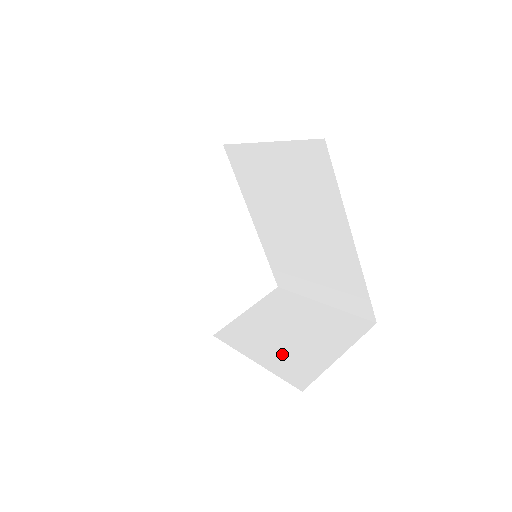
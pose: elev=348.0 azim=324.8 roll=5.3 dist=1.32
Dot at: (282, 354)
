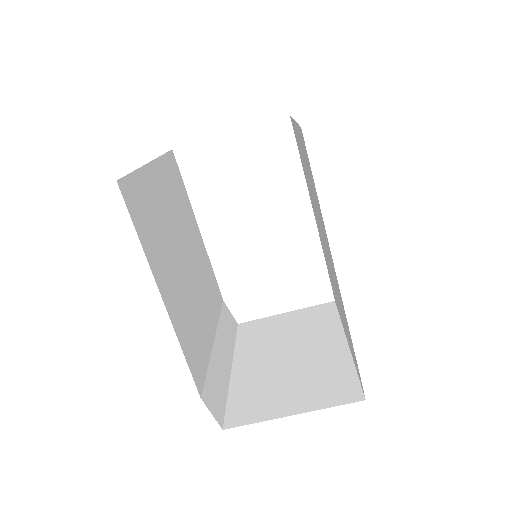
Dot at: (255, 377)
